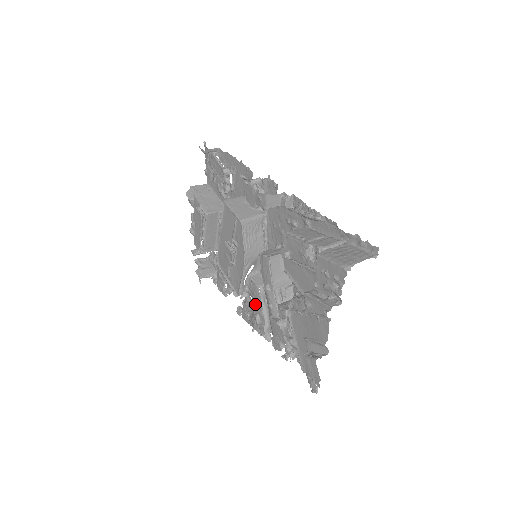
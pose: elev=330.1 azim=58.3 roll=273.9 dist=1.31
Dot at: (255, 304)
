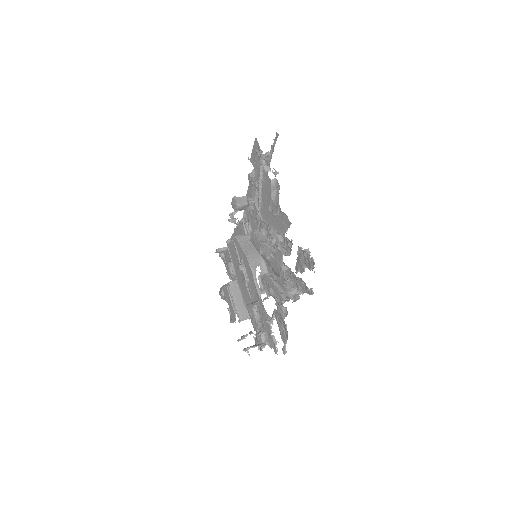
Dot at: (270, 289)
